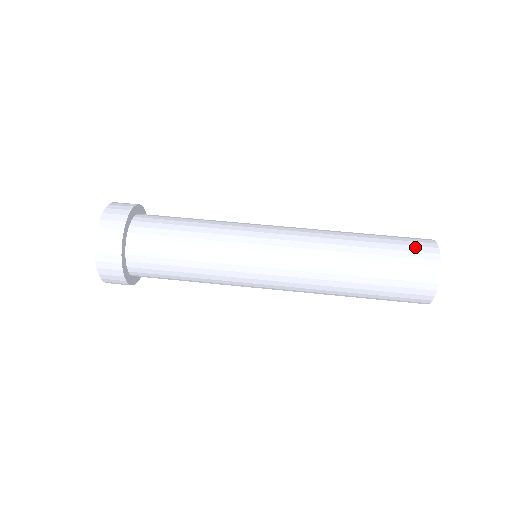
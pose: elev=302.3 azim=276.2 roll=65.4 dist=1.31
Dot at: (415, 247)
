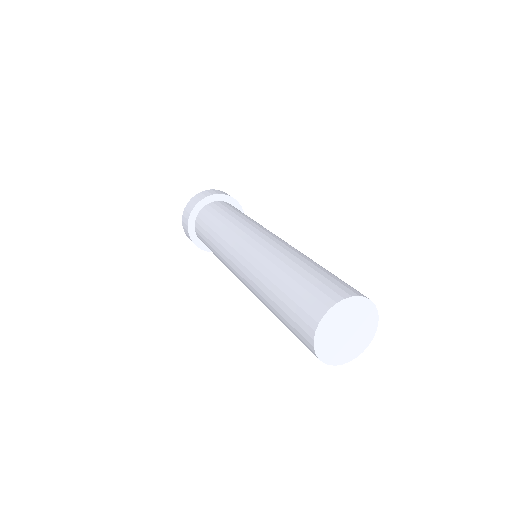
Dot at: (312, 297)
